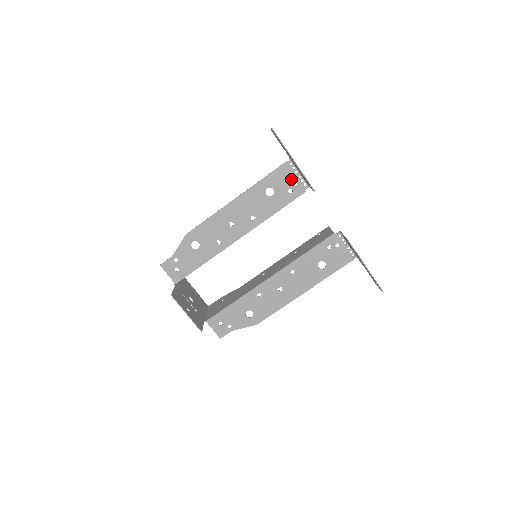
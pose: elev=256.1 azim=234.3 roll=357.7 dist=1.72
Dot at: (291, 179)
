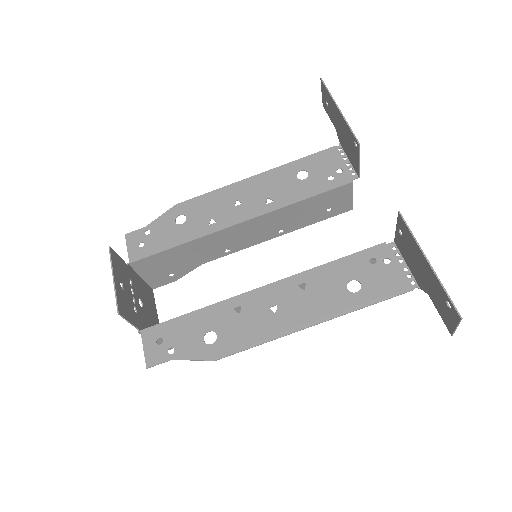
Dot at: (335, 165)
